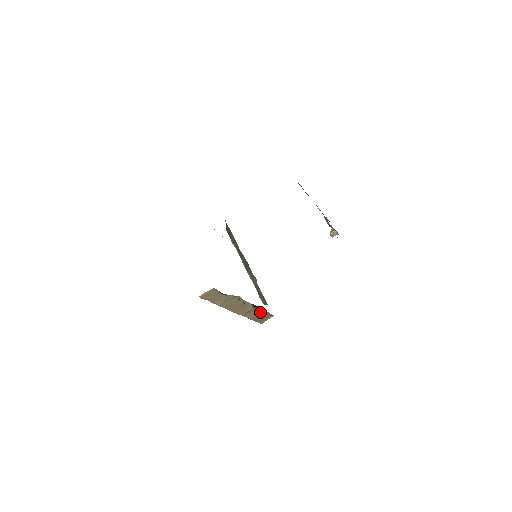
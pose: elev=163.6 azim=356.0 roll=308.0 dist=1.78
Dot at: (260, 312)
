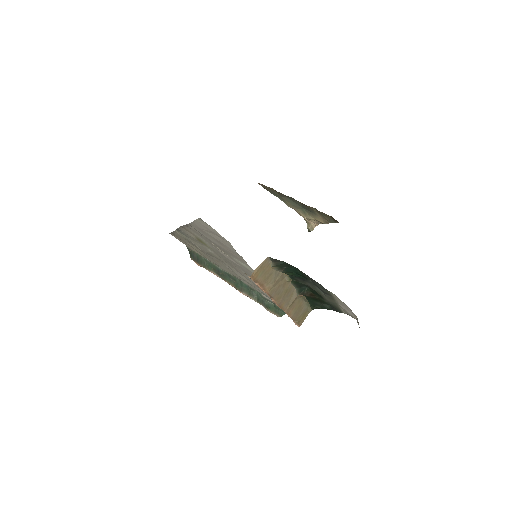
Dot at: (301, 305)
